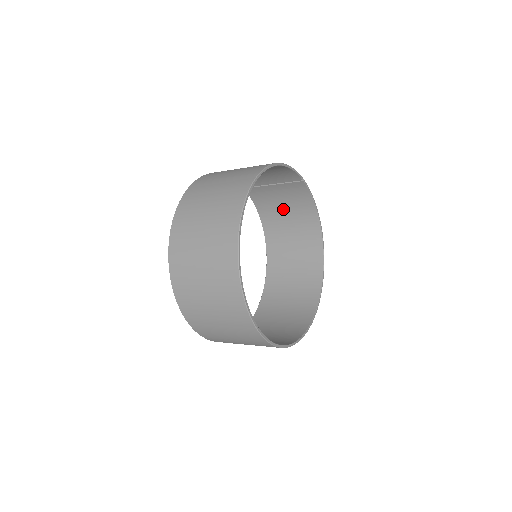
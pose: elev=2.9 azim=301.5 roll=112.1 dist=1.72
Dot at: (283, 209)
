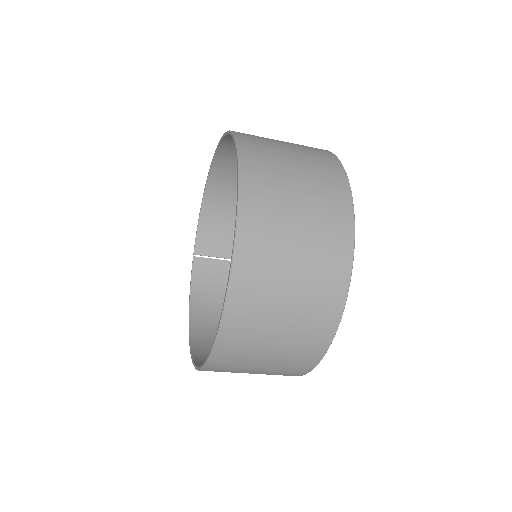
Dot at: occluded
